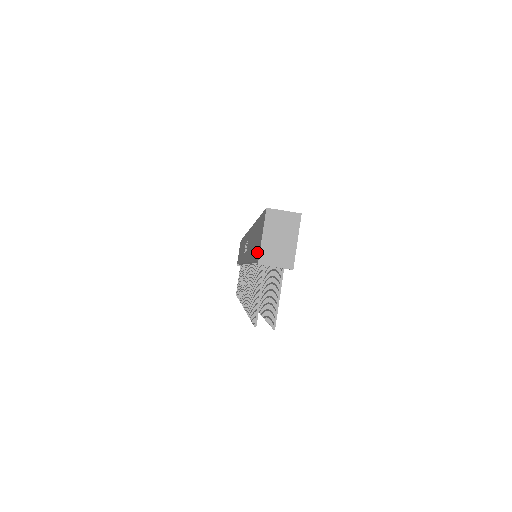
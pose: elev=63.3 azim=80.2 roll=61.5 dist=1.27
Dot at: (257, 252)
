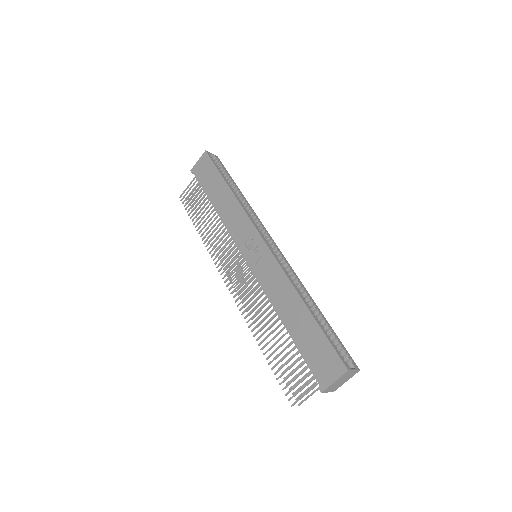
Dot at: (318, 372)
